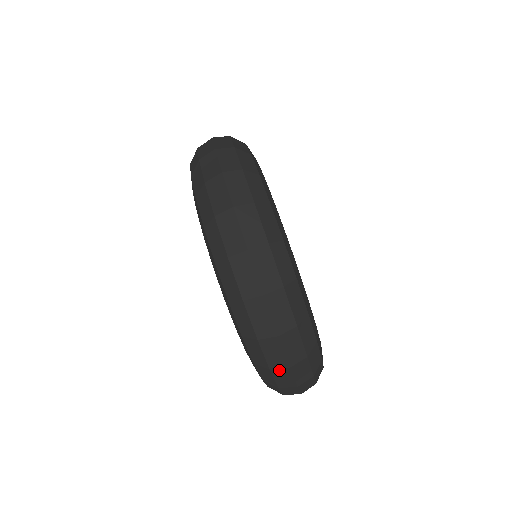
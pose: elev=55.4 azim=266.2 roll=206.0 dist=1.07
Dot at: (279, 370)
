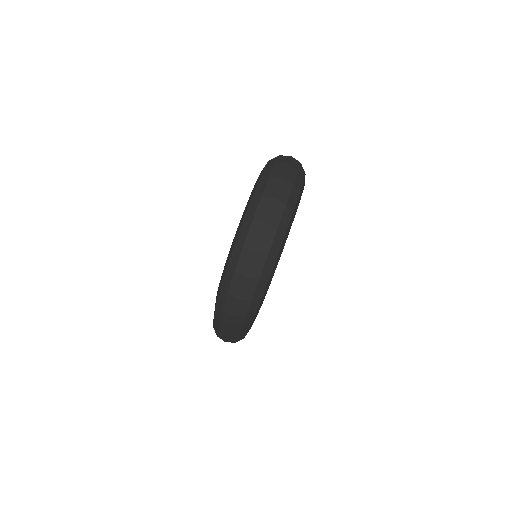
Dot at: (248, 250)
